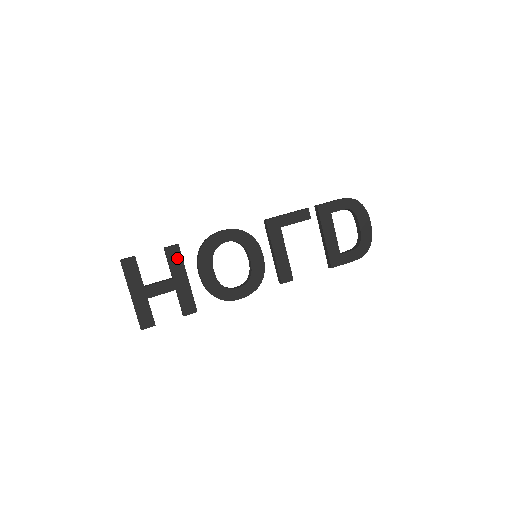
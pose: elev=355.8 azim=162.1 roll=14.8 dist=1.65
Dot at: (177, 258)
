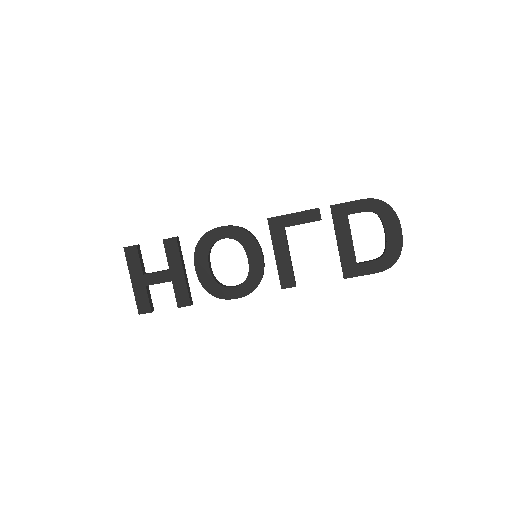
Dot at: (174, 250)
